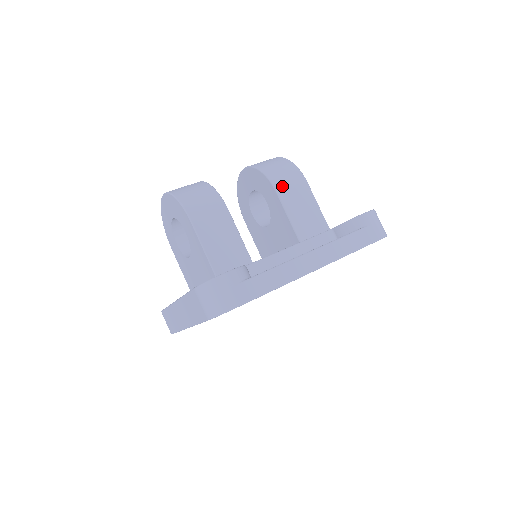
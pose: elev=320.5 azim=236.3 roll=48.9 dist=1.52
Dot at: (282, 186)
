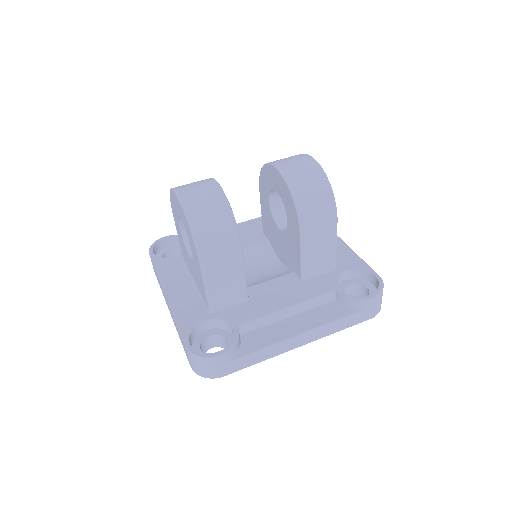
Dot at: (309, 227)
